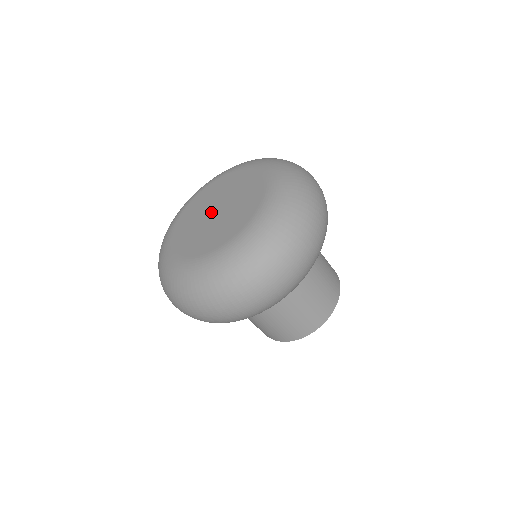
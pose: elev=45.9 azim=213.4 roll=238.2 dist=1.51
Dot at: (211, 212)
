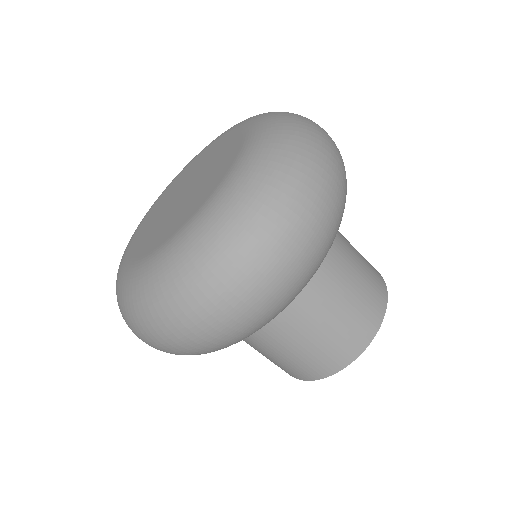
Dot at: (176, 199)
